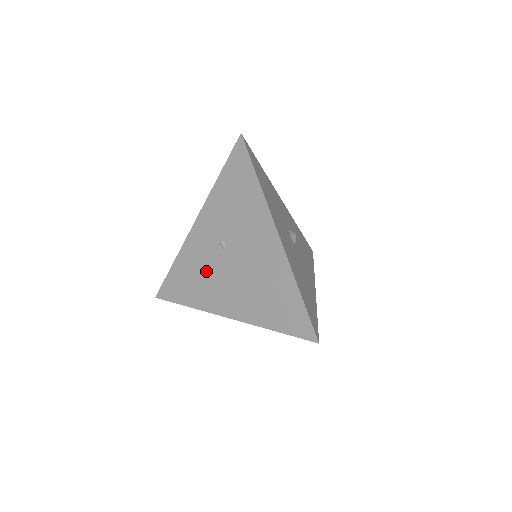
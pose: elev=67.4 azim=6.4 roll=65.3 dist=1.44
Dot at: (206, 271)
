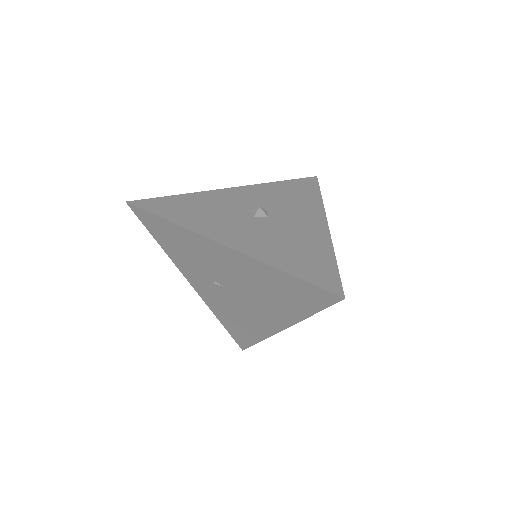
Dot at: (235, 310)
